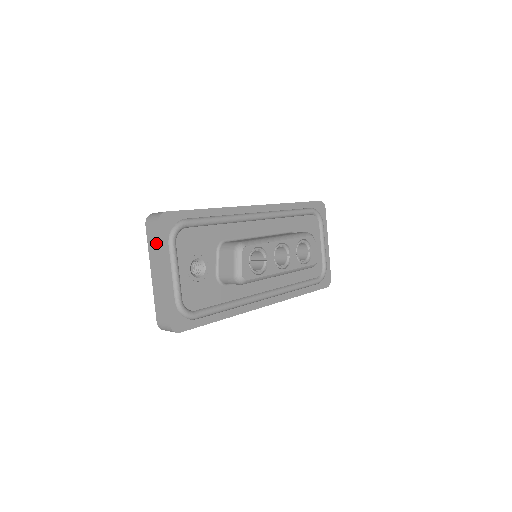
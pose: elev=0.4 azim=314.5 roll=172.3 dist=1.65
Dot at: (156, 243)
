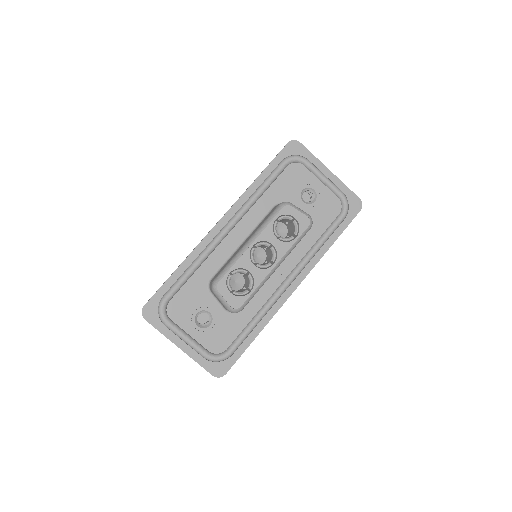
Dot at: occluded
